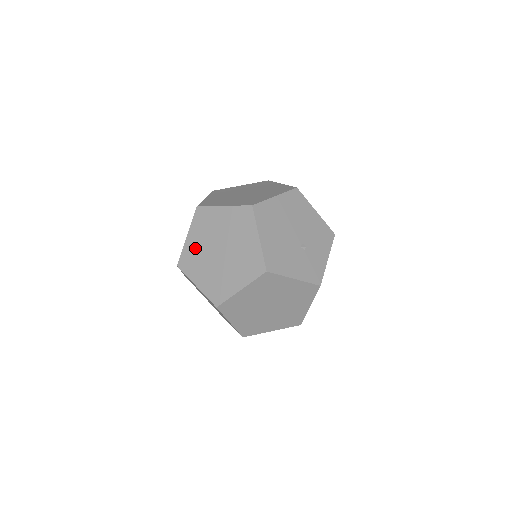
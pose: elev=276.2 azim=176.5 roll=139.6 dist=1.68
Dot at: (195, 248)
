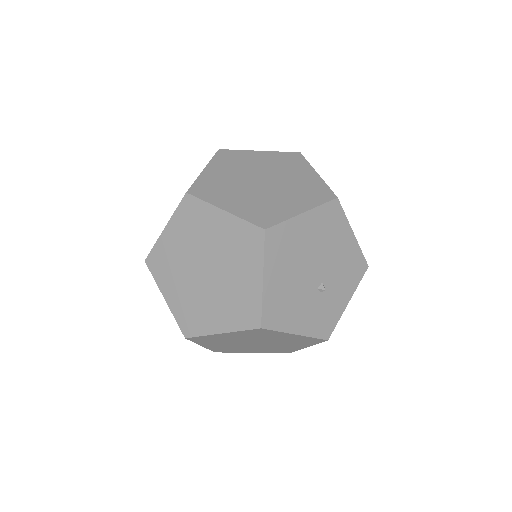
Dot at: (172, 250)
